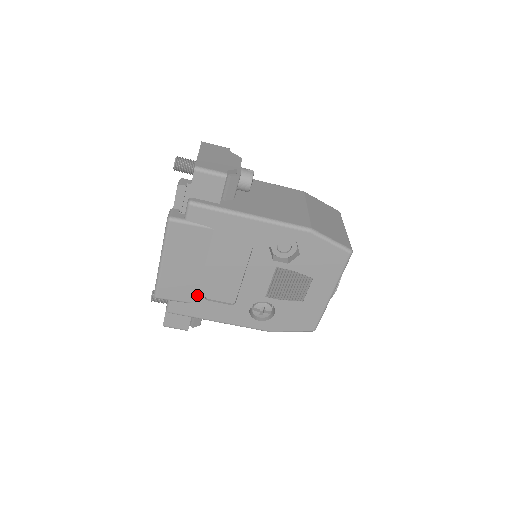
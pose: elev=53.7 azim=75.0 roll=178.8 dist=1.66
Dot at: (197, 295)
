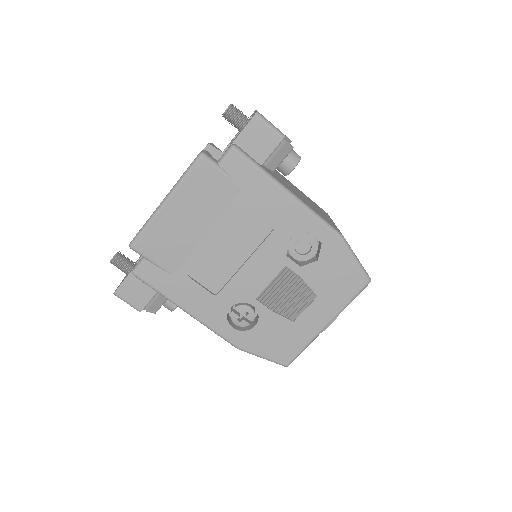
Dot at: (180, 265)
